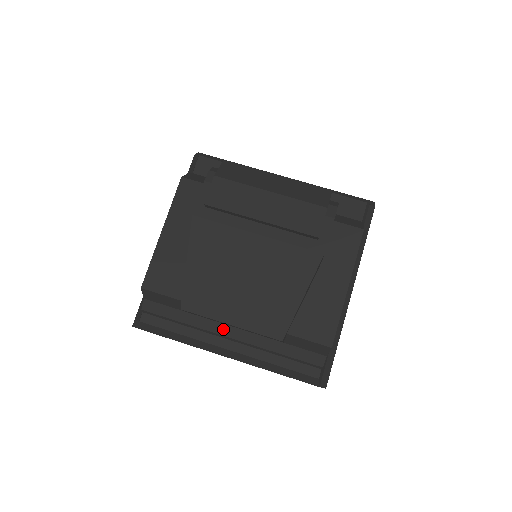
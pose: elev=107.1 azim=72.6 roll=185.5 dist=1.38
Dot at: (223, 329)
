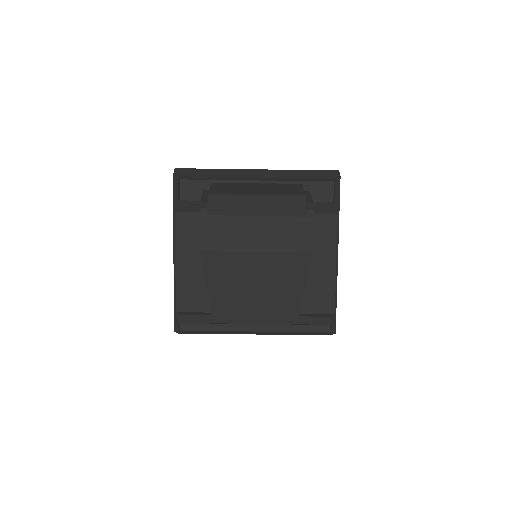
Dot at: occluded
